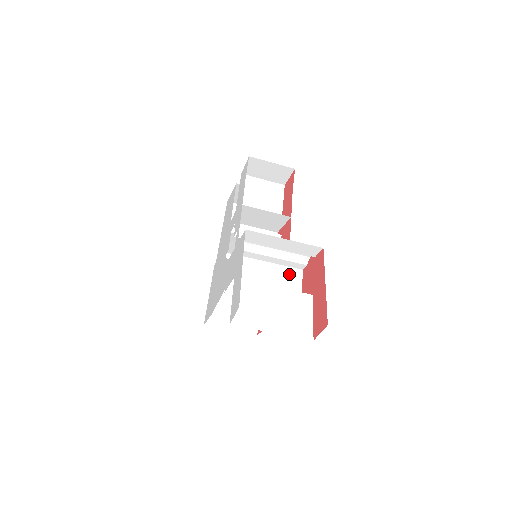
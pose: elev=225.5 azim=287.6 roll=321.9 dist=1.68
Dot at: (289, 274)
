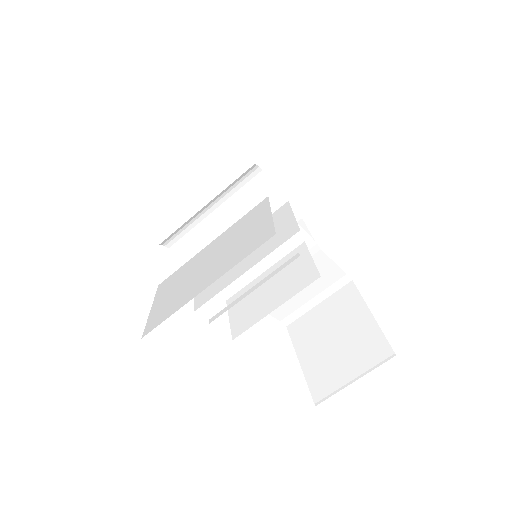
Dot at: occluded
